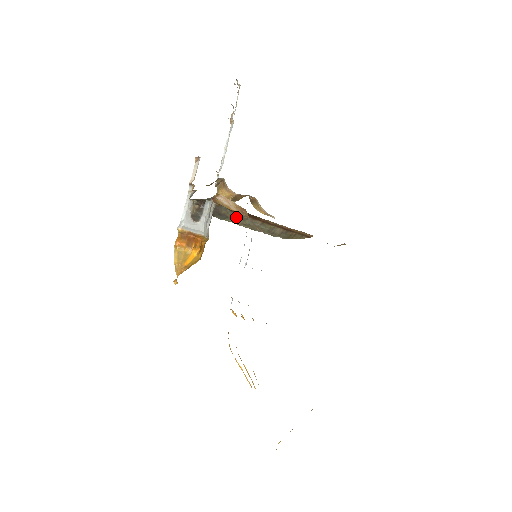
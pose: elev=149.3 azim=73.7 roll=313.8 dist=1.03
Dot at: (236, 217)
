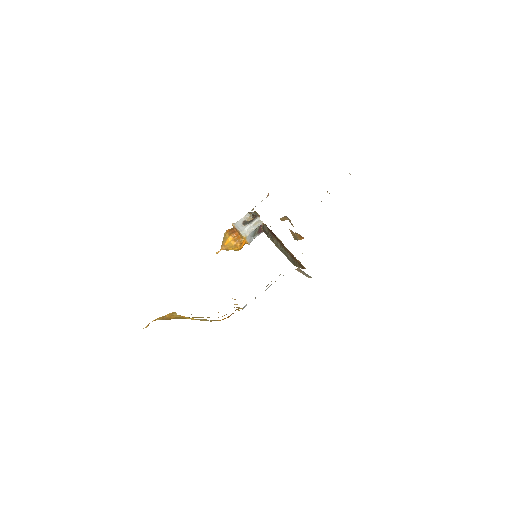
Dot at: (272, 236)
